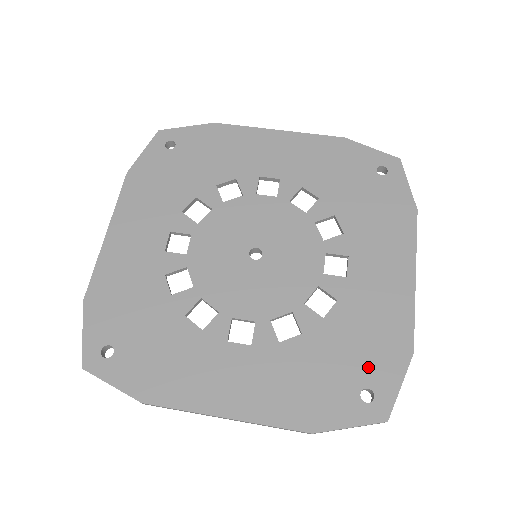
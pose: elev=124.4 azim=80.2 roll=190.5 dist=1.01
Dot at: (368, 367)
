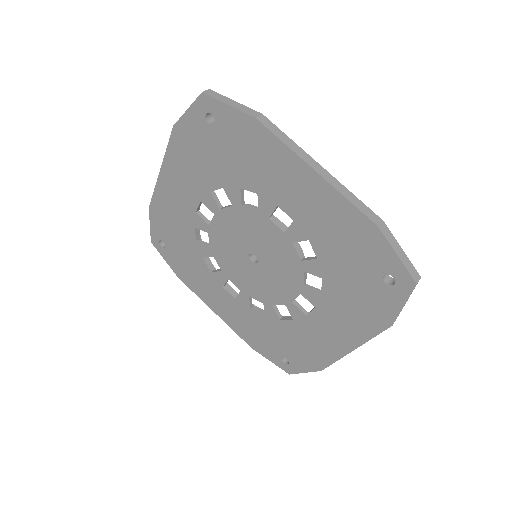
Dot at: (292, 354)
